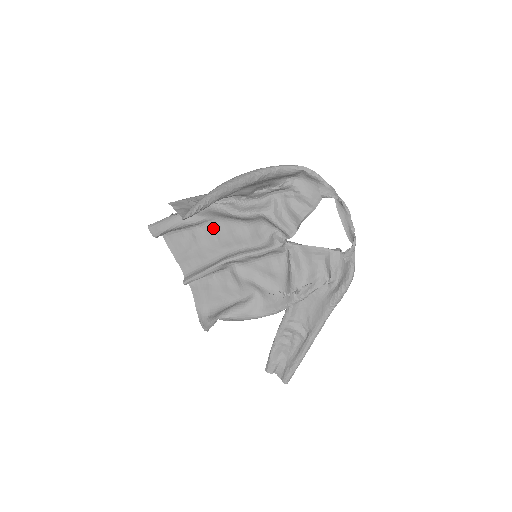
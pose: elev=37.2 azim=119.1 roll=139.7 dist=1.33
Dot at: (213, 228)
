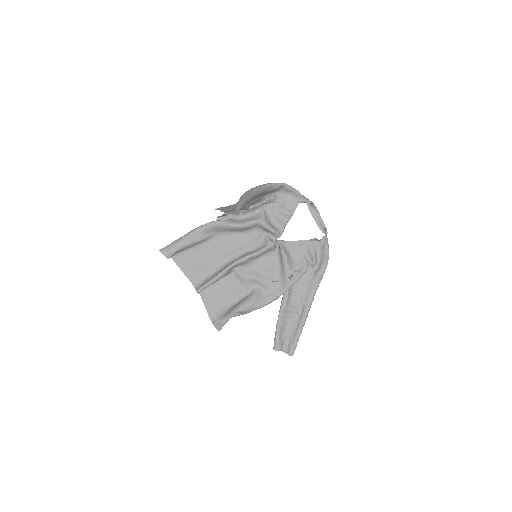
Dot at: (216, 242)
